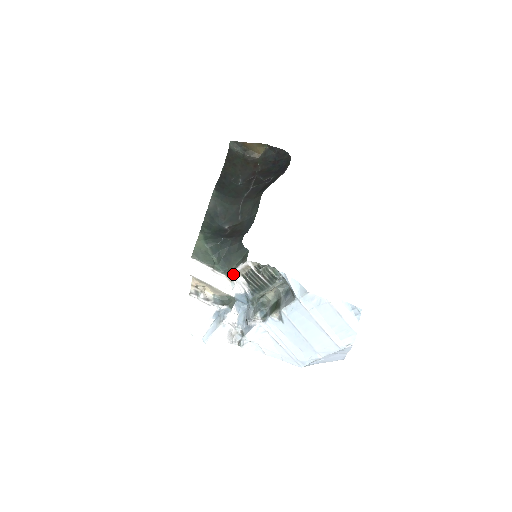
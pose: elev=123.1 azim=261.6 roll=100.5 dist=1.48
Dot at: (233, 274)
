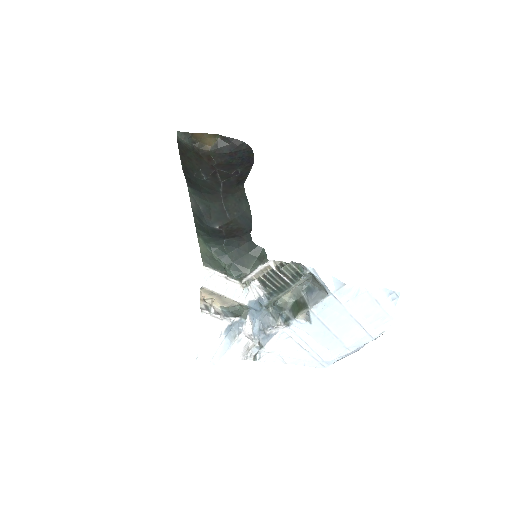
Dot at: (248, 278)
